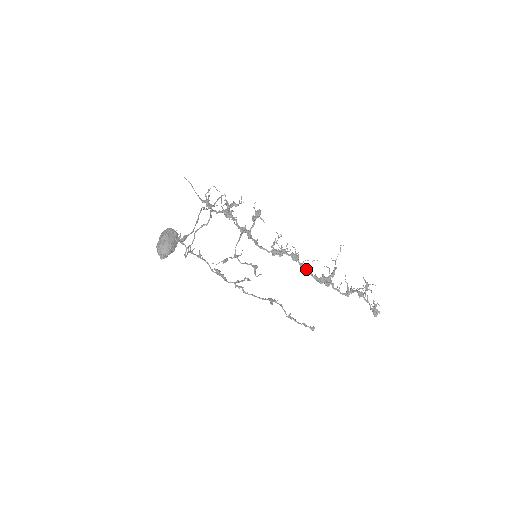
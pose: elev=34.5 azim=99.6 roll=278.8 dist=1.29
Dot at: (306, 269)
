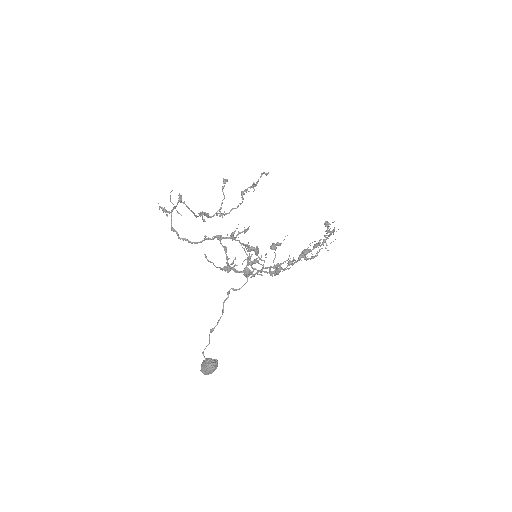
Dot at: occluded
